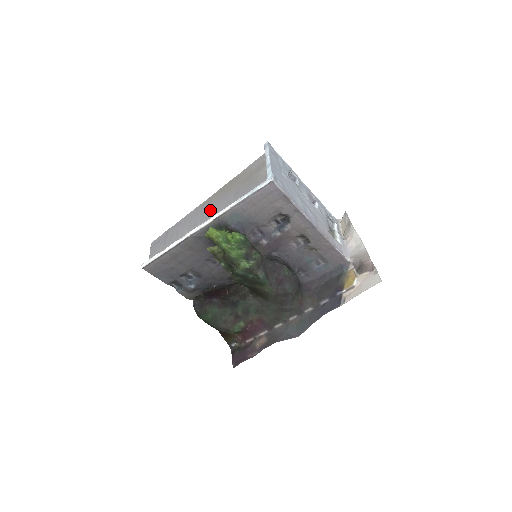
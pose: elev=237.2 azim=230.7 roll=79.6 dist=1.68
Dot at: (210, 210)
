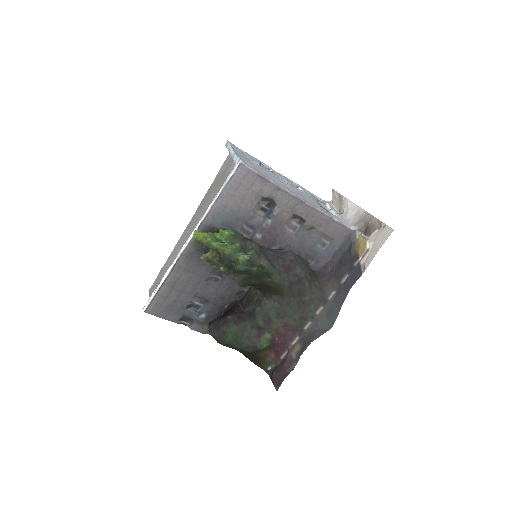
Dot at: (194, 228)
